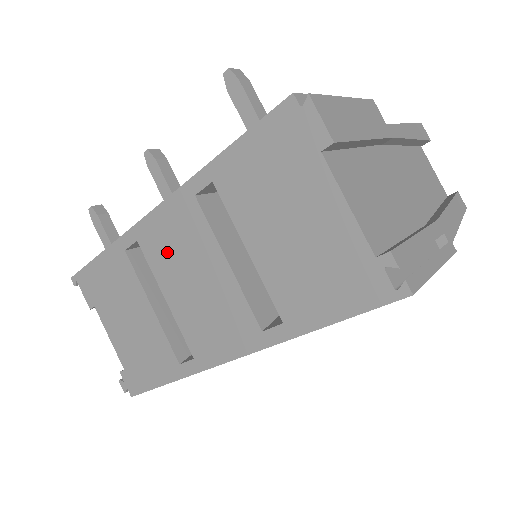
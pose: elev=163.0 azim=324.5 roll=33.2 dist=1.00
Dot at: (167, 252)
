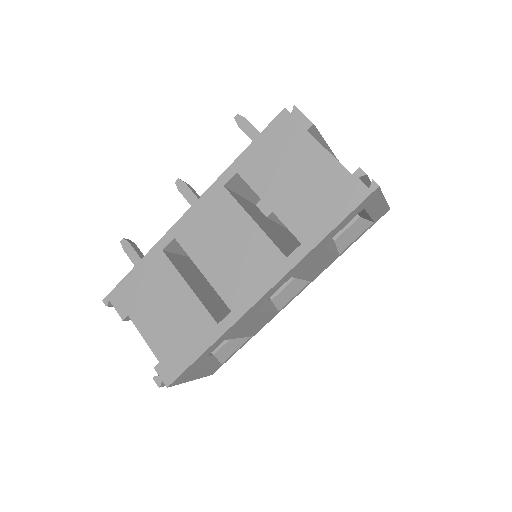
Dot at: (202, 235)
